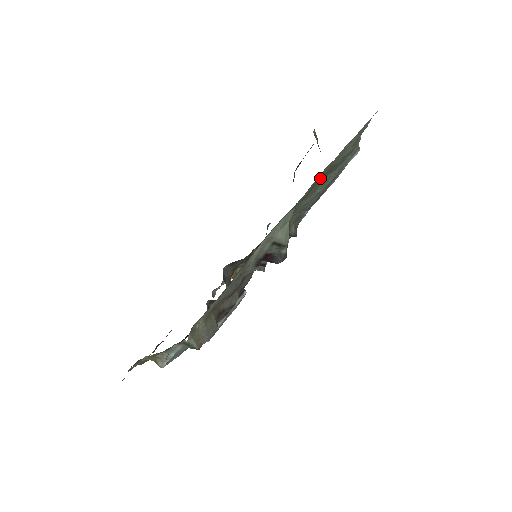
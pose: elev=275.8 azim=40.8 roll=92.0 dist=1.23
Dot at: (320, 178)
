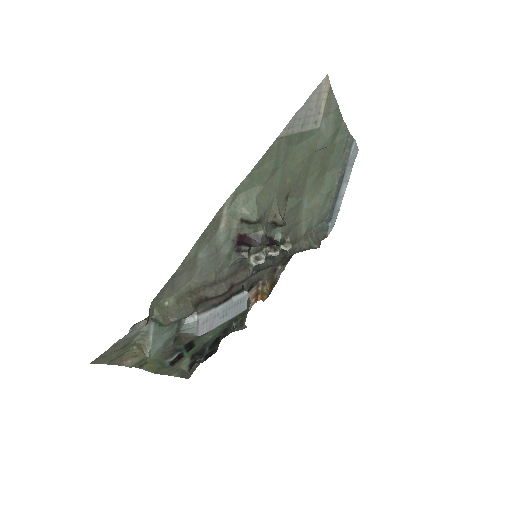
Dot at: (300, 164)
